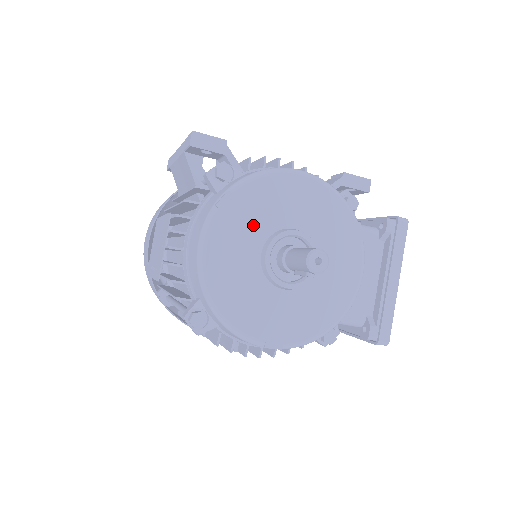
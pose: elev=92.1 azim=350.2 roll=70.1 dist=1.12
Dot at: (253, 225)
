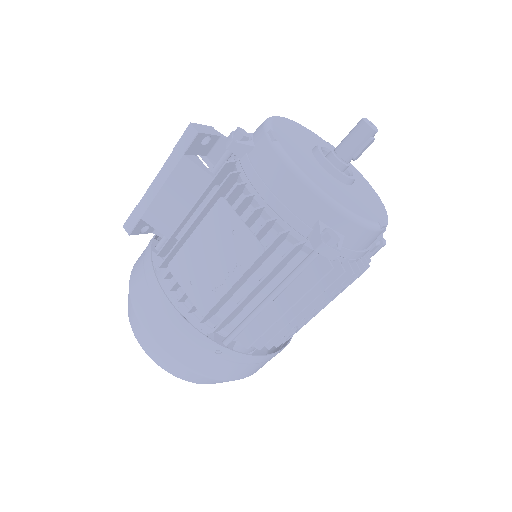
Dot at: (300, 149)
